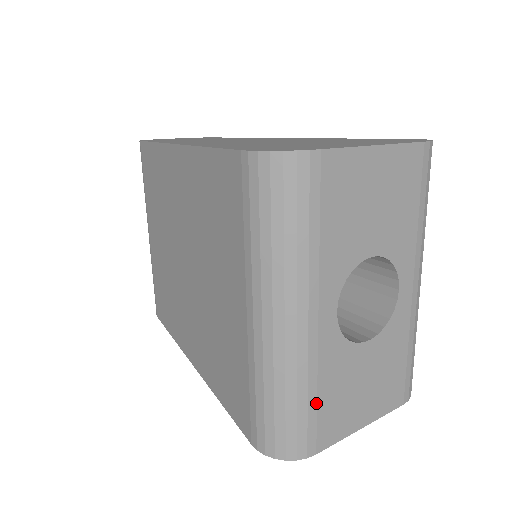
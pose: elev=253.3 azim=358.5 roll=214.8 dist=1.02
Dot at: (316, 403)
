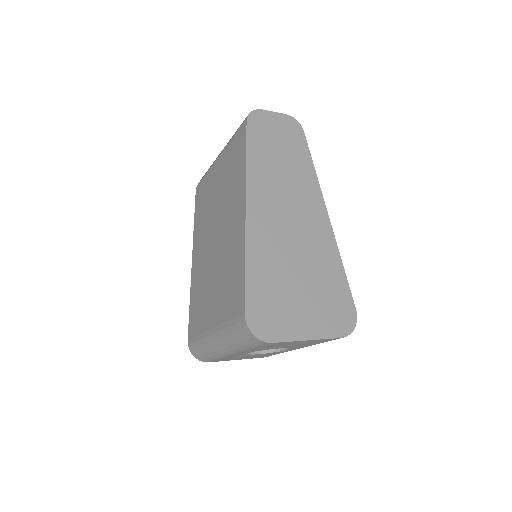
Dot at: (219, 359)
